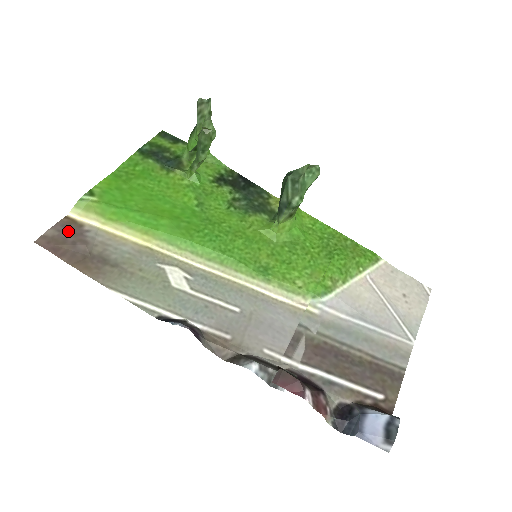
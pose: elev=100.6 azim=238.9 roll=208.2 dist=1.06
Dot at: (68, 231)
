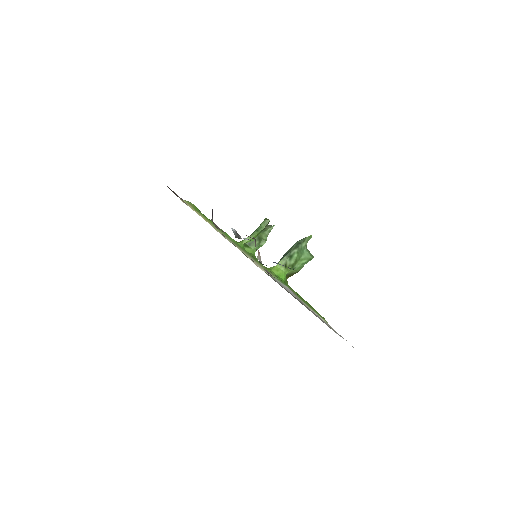
Dot at: occluded
